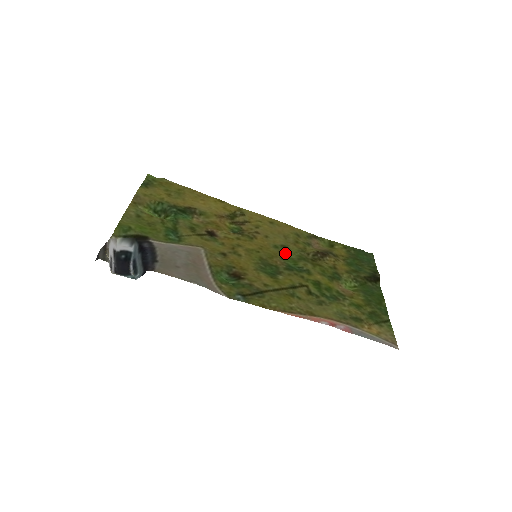
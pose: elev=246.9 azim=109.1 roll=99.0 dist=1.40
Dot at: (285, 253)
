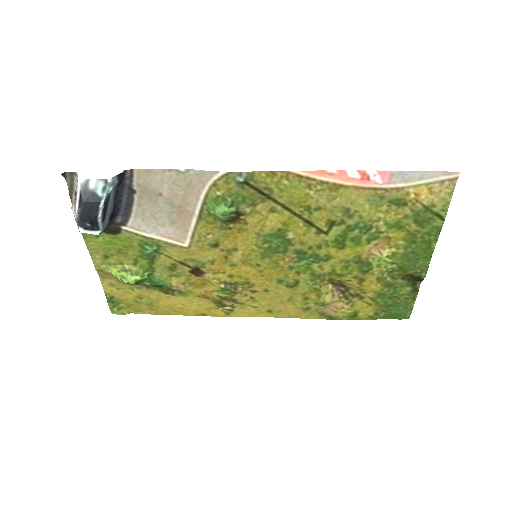
Dot at: (293, 277)
